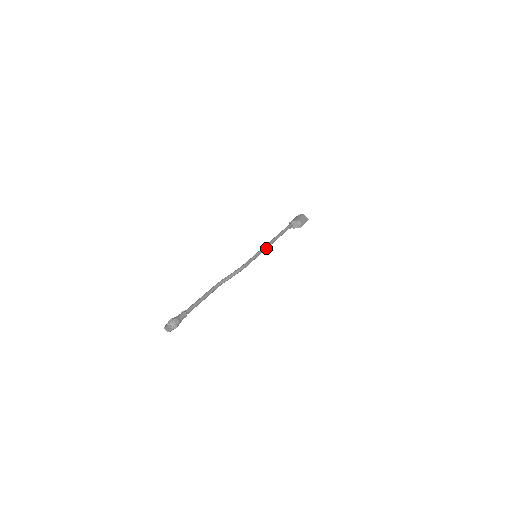
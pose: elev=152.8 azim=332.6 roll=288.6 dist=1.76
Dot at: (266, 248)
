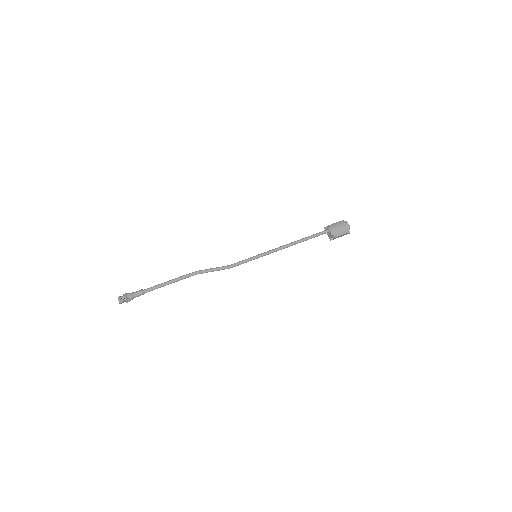
Dot at: (273, 252)
